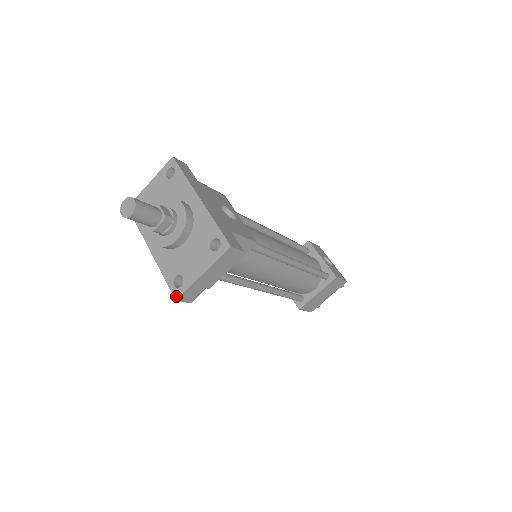
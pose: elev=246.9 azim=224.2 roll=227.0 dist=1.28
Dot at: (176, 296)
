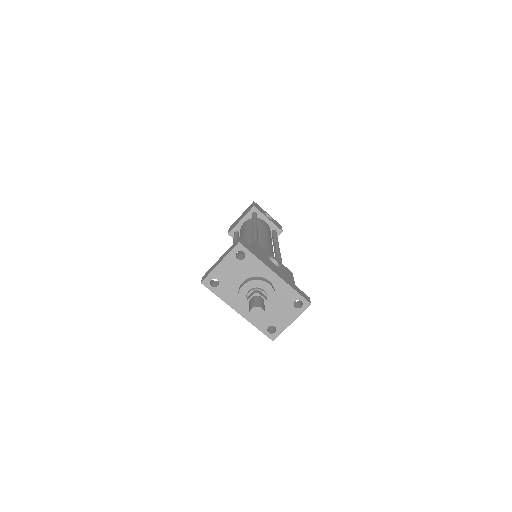
Dot at: (273, 339)
